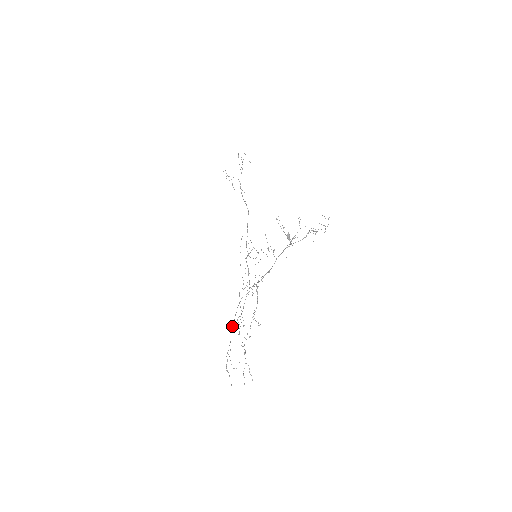
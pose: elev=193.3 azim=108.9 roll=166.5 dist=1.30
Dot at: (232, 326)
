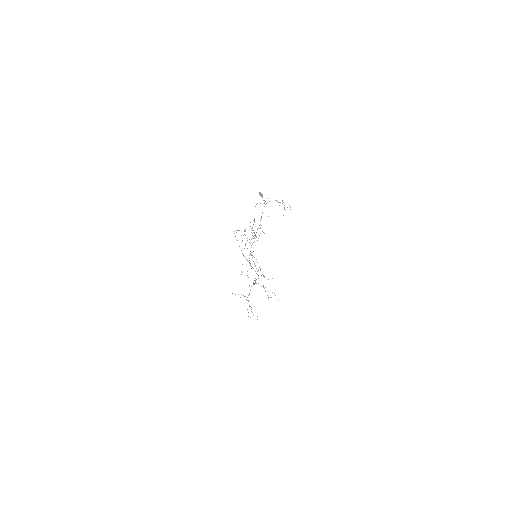
Dot at: occluded
